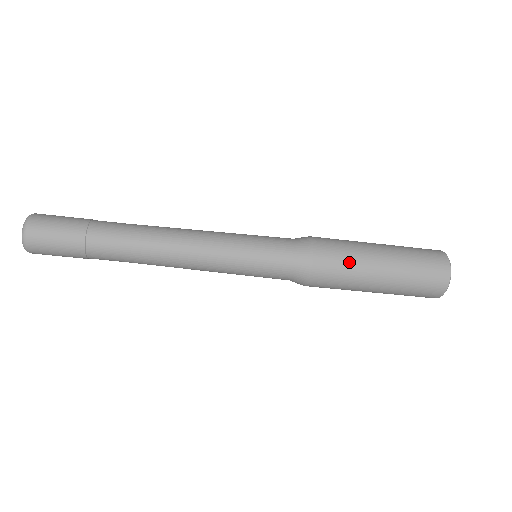
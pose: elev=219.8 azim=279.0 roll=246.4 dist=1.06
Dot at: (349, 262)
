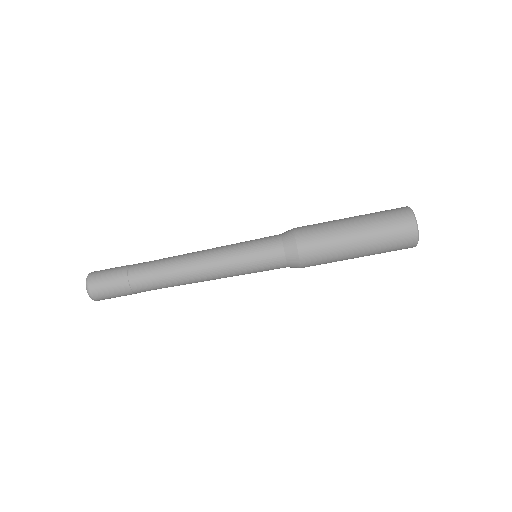
Dot at: (325, 231)
